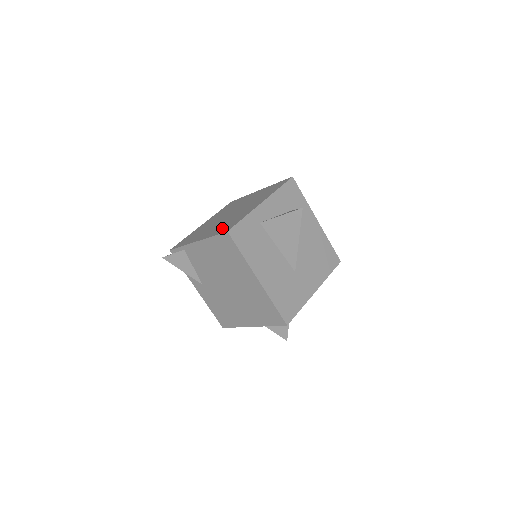
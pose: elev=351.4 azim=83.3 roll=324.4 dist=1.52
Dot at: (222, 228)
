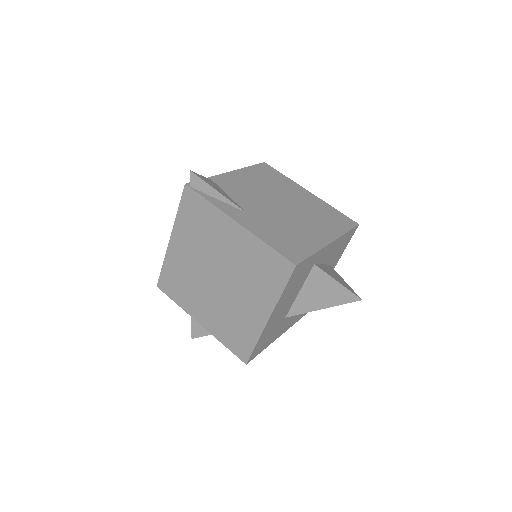
Dot at: occluded
